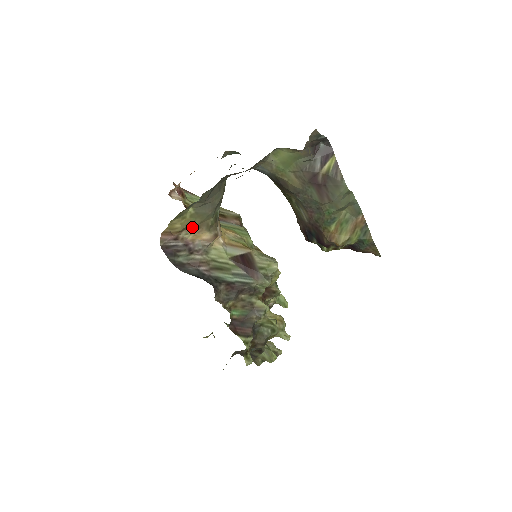
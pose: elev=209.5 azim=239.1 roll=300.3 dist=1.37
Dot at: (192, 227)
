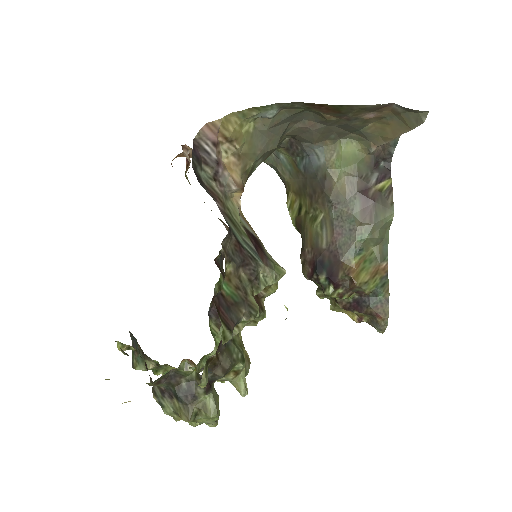
Dot at: (237, 148)
